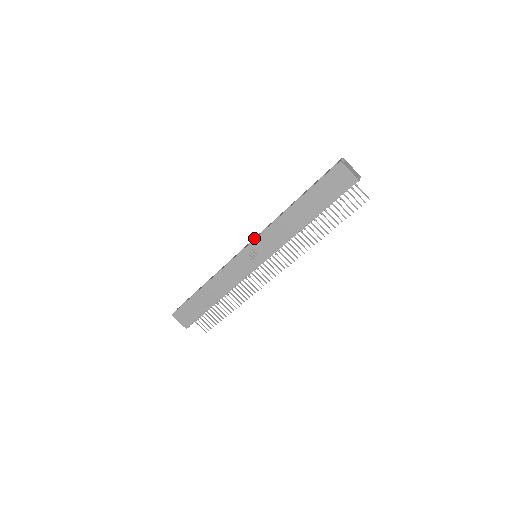
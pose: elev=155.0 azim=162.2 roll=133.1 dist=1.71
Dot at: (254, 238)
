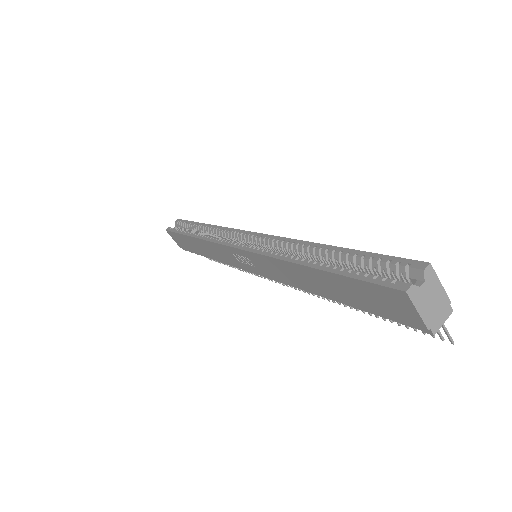
Dot at: (256, 235)
